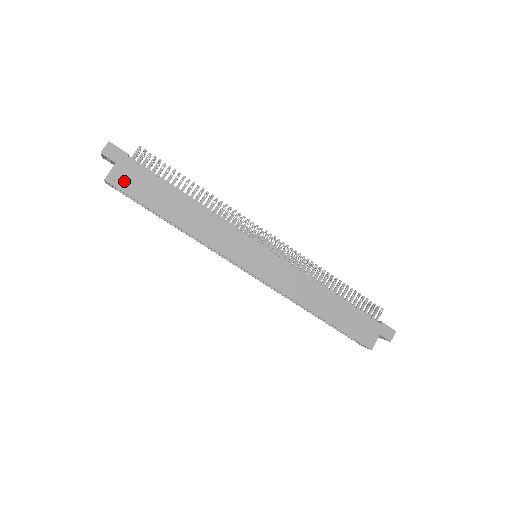
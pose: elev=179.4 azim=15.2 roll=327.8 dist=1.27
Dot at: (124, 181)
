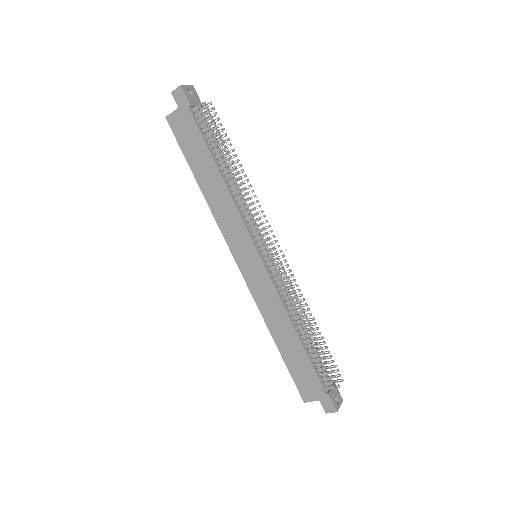
Dot at: (178, 127)
